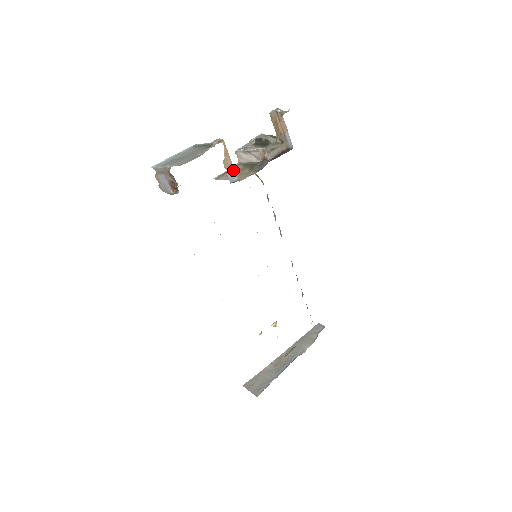
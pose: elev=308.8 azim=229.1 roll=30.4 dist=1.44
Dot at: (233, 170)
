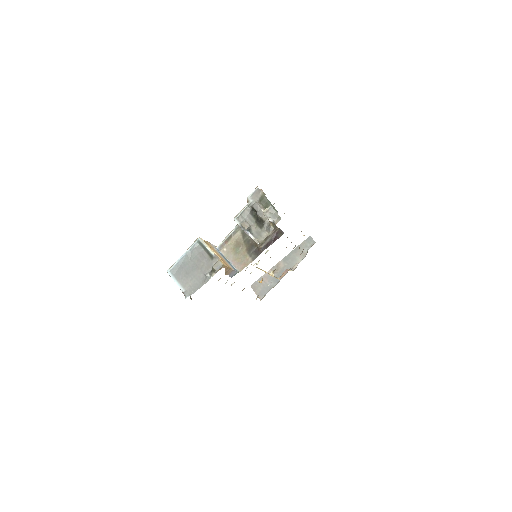
Dot at: (233, 271)
